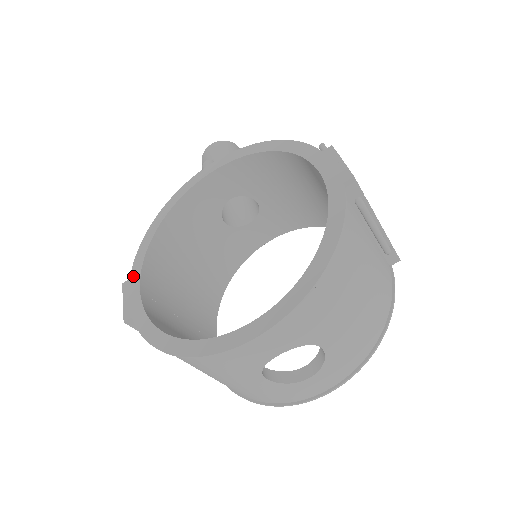
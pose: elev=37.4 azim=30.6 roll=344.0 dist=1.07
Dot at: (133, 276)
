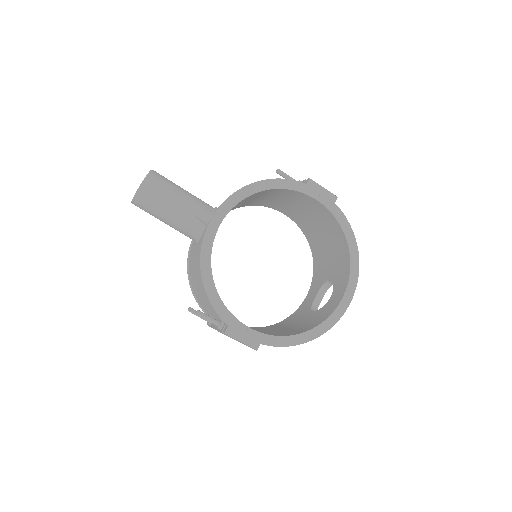
Dot at: (230, 323)
